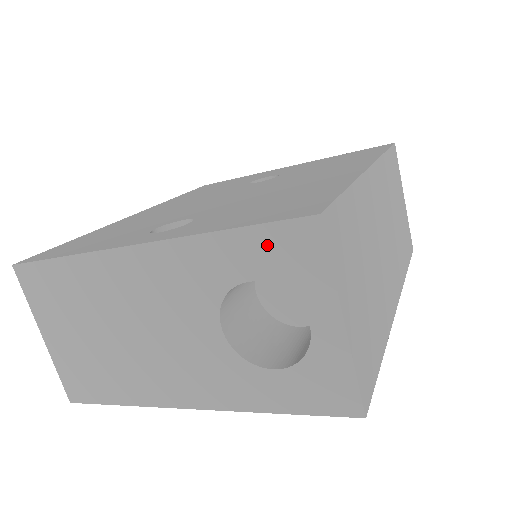
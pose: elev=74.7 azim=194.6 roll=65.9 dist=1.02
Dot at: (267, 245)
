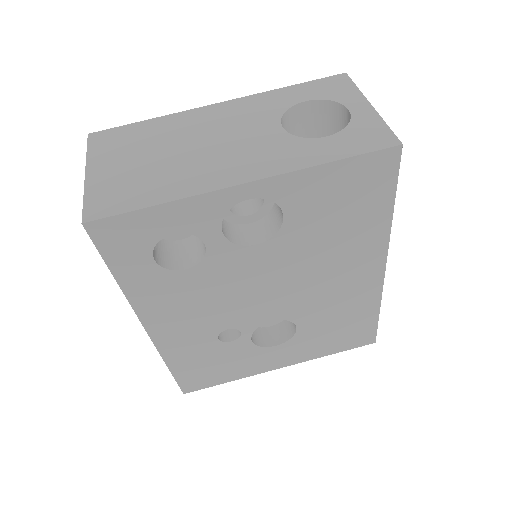
Dot at: (316, 87)
